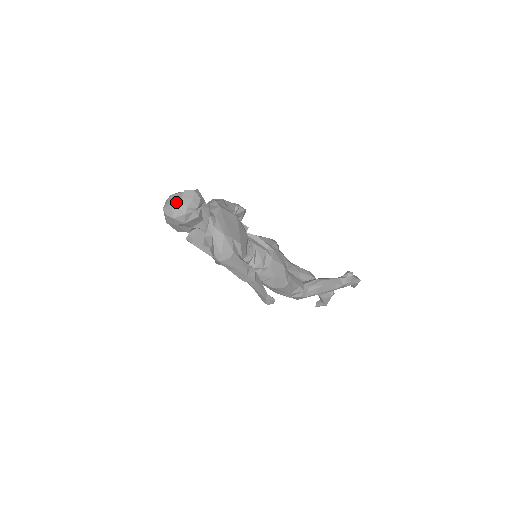
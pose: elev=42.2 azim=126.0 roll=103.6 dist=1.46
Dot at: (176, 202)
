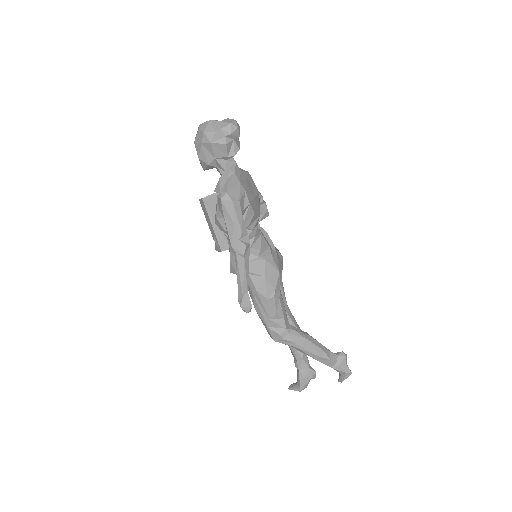
Dot at: (214, 121)
